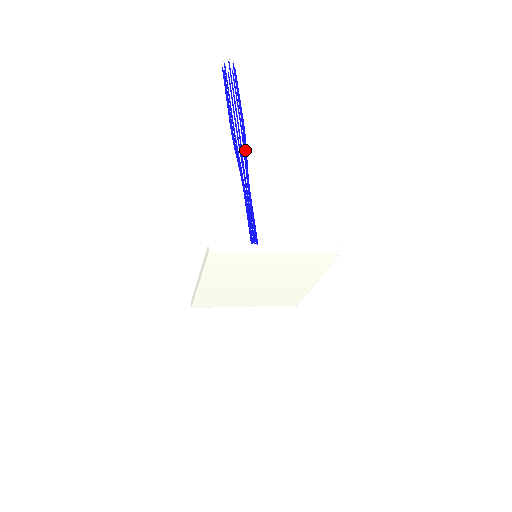
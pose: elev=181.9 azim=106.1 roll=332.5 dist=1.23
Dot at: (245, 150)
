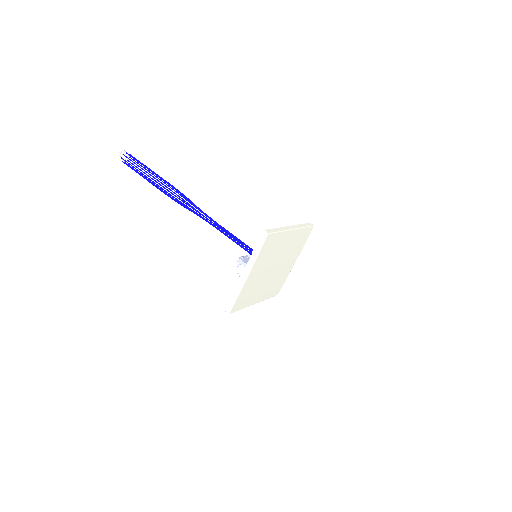
Dot at: (191, 201)
